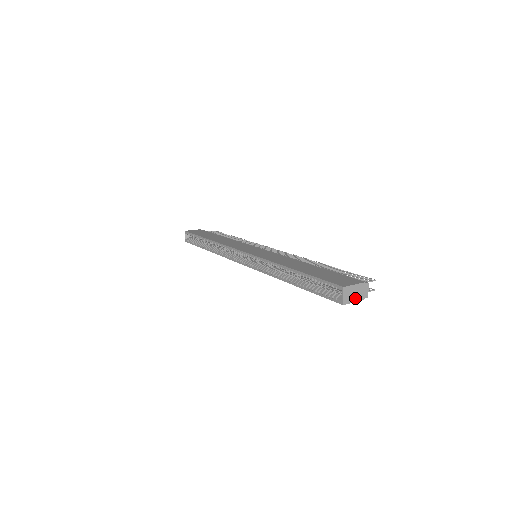
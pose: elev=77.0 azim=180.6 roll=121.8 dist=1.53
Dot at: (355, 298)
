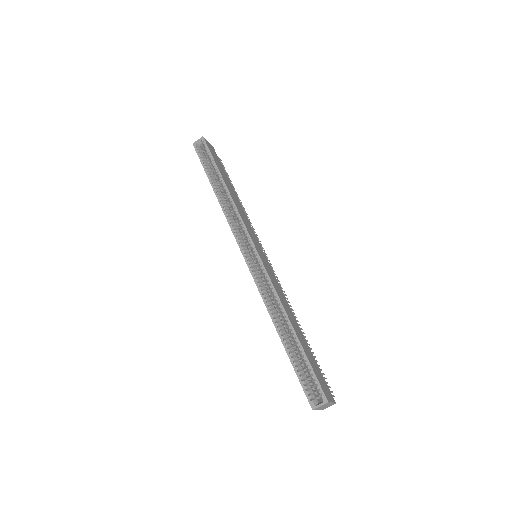
Dot at: (321, 408)
